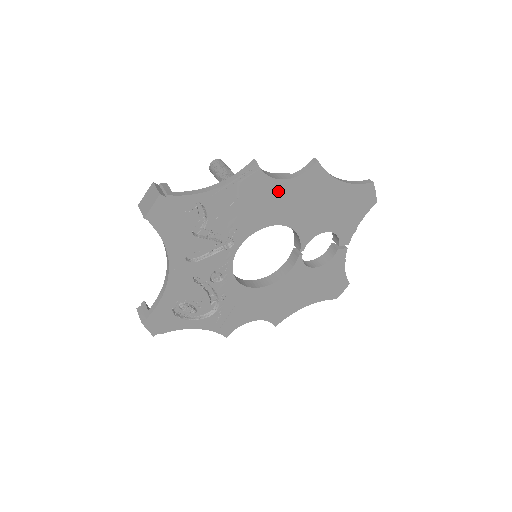
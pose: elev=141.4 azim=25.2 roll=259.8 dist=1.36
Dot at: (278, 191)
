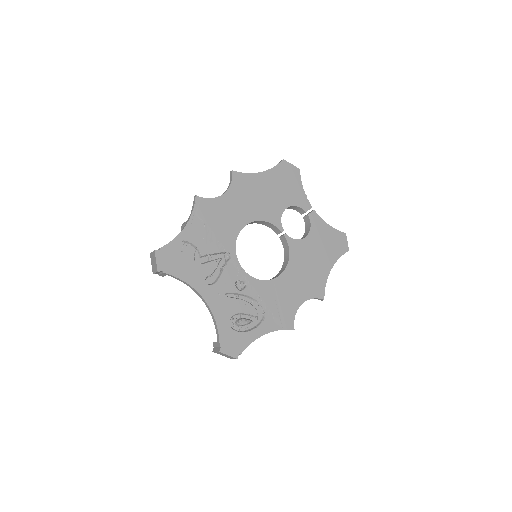
Dot at: (226, 203)
